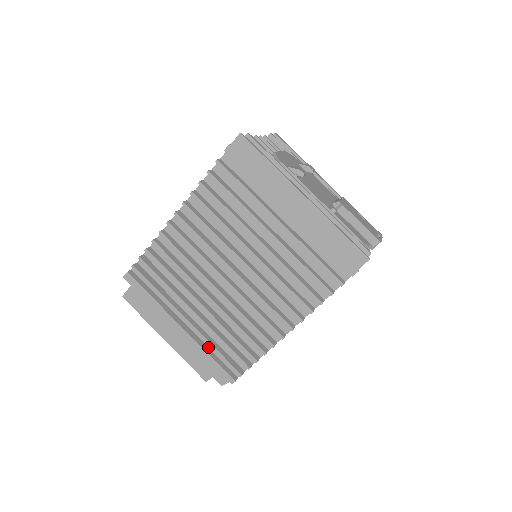
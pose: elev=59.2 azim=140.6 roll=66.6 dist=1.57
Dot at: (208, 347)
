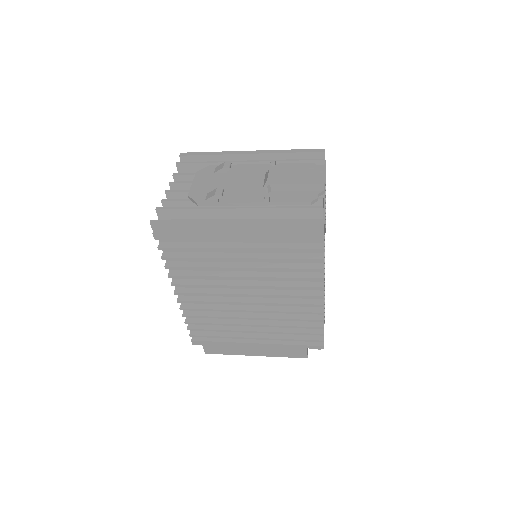
Dot at: occluded
